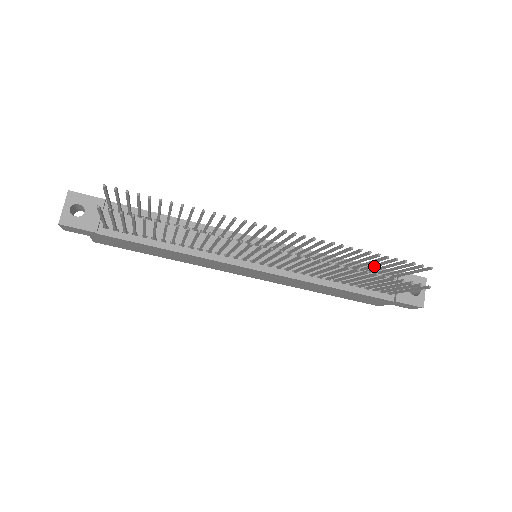
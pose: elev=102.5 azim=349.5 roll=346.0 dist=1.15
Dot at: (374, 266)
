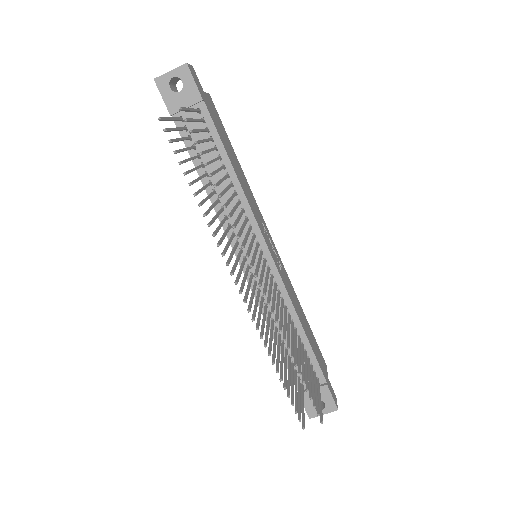
Dot at: (305, 366)
